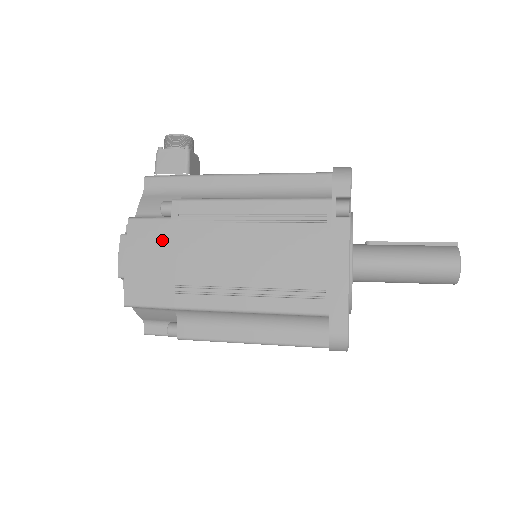
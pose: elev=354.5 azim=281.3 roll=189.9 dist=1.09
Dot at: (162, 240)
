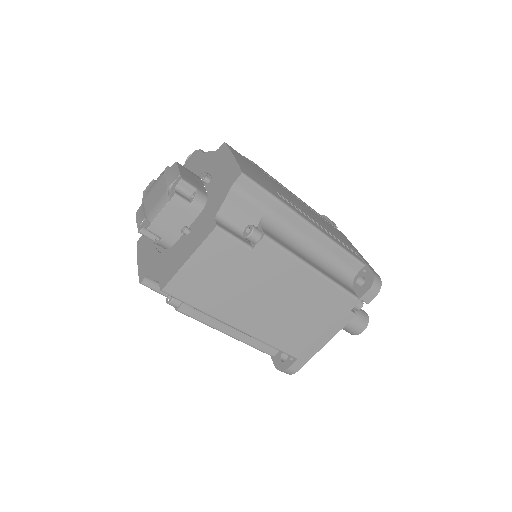
Dot at: (255, 167)
